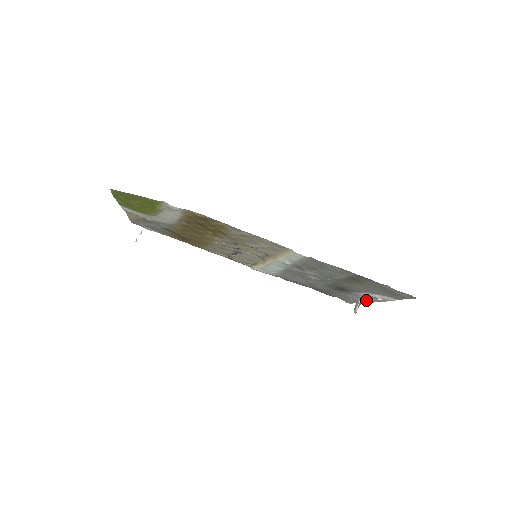
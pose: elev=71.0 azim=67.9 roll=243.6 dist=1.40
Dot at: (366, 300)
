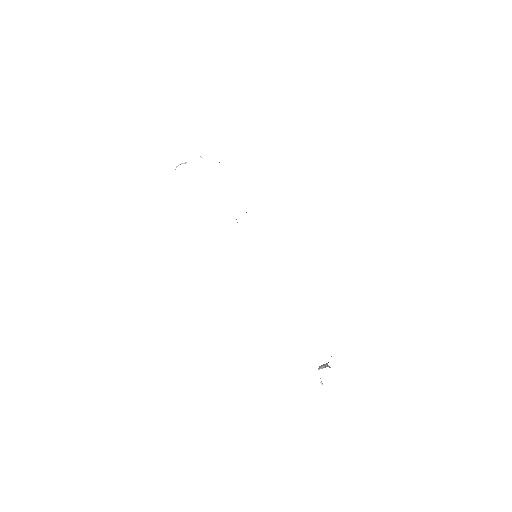
Dot at: occluded
